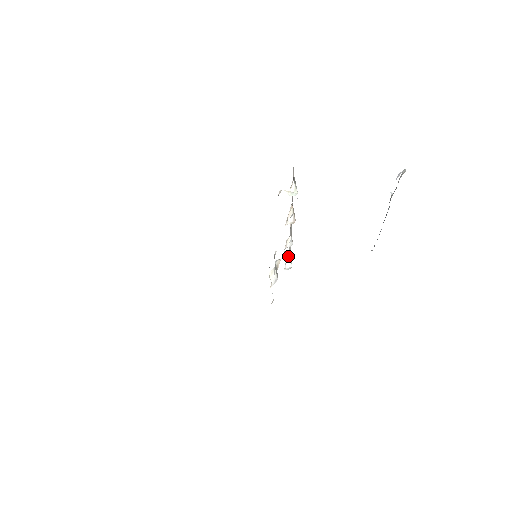
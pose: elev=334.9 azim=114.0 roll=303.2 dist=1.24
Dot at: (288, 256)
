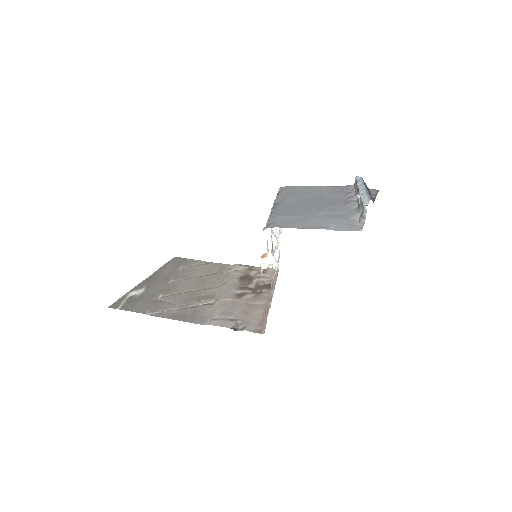
Dot at: occluded
